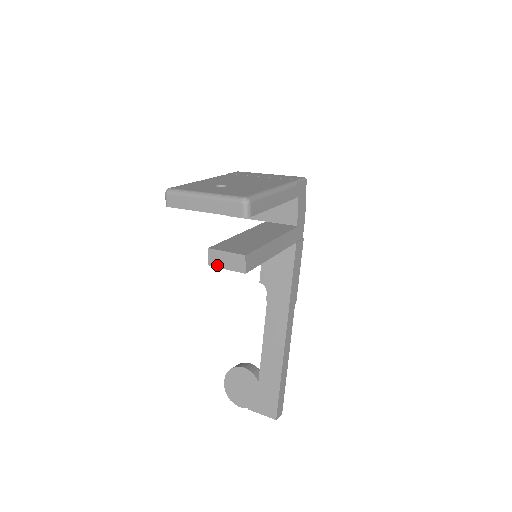
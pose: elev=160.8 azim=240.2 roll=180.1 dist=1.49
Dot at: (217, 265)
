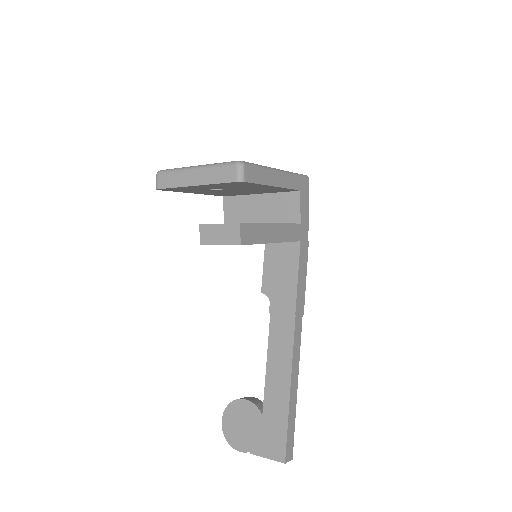
Dot at: (209, 242)
